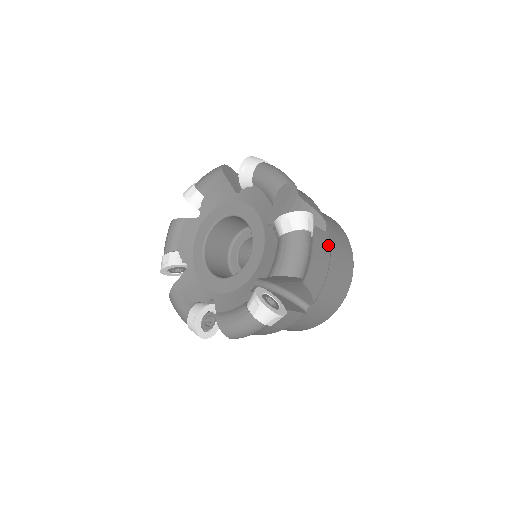
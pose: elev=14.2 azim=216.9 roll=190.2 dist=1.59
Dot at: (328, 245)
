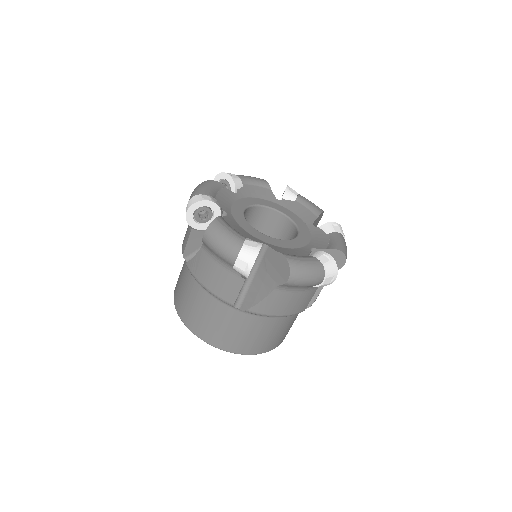
Dot at: (298, 311)
